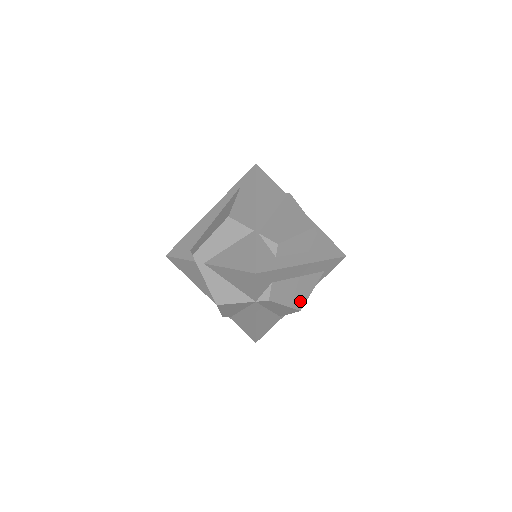
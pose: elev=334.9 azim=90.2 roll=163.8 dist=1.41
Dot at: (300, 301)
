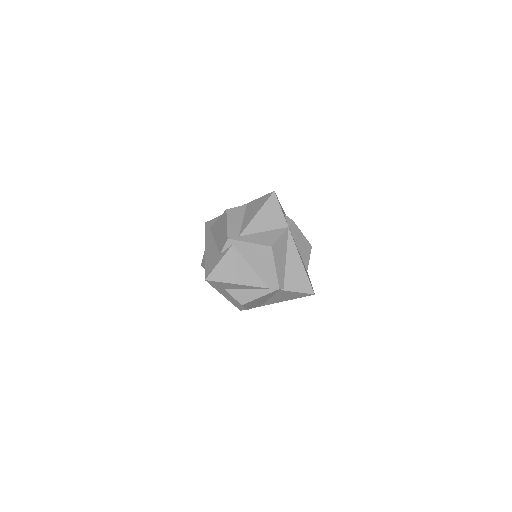
Dot at: occluded
